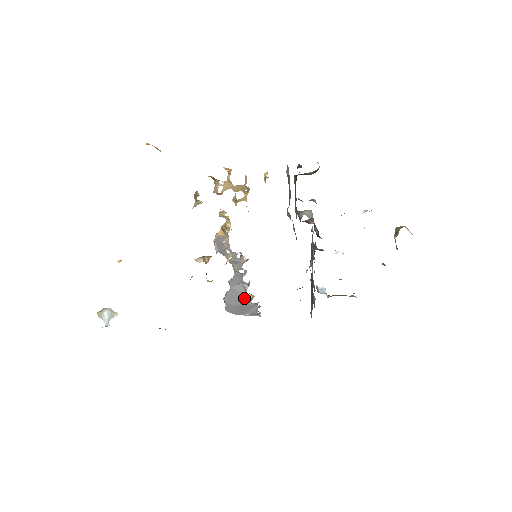
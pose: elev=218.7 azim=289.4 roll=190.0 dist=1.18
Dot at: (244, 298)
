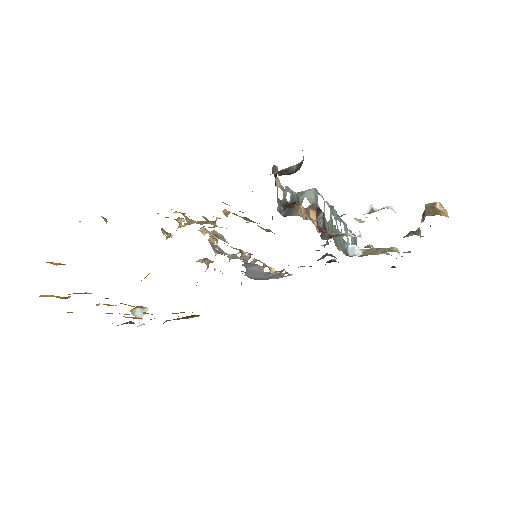
Dot at: (264, 274)
